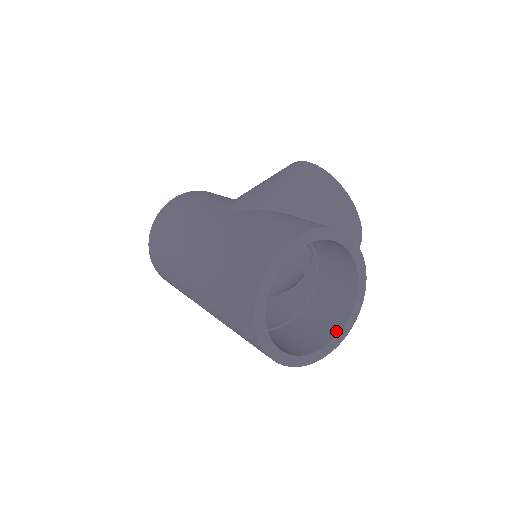
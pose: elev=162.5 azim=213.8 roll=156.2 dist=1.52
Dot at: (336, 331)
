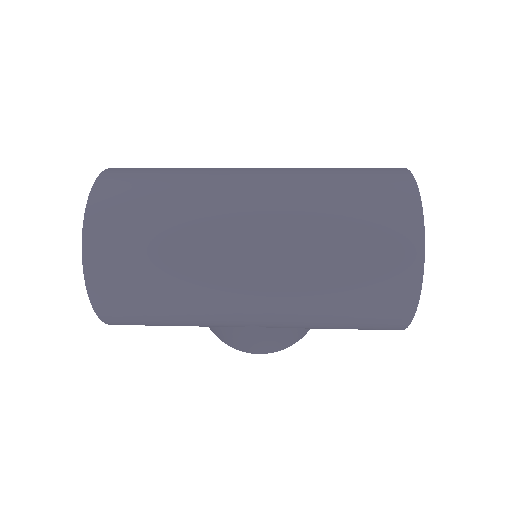
Dot at: occluded
